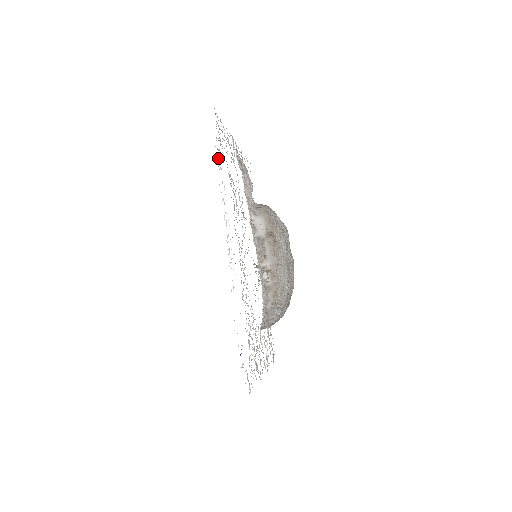
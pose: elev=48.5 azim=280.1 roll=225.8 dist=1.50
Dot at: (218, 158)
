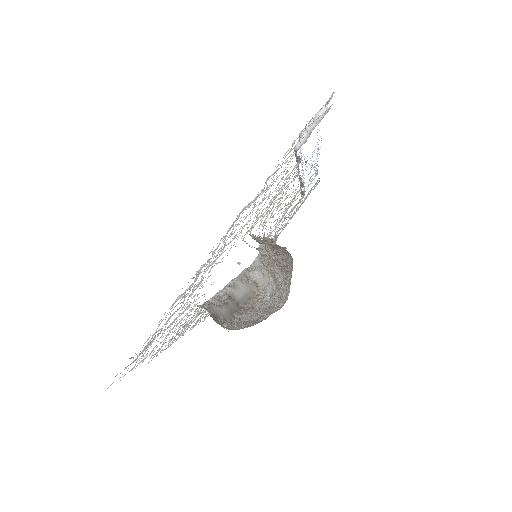
Dot at: occluded
